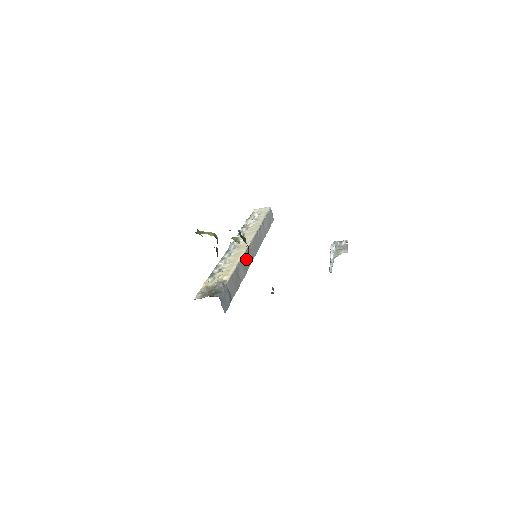
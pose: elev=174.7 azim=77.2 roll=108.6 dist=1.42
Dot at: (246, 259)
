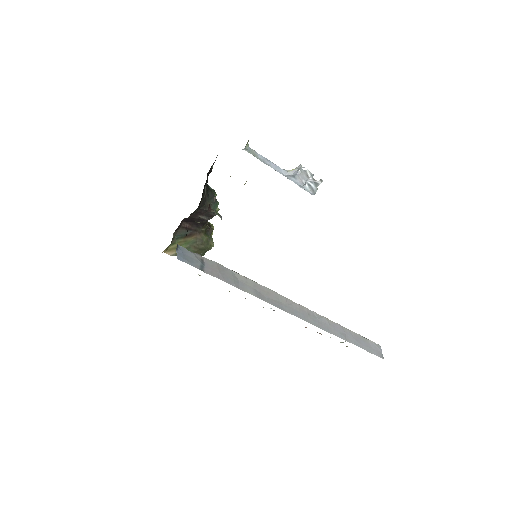
Dot at: (268, 294)
